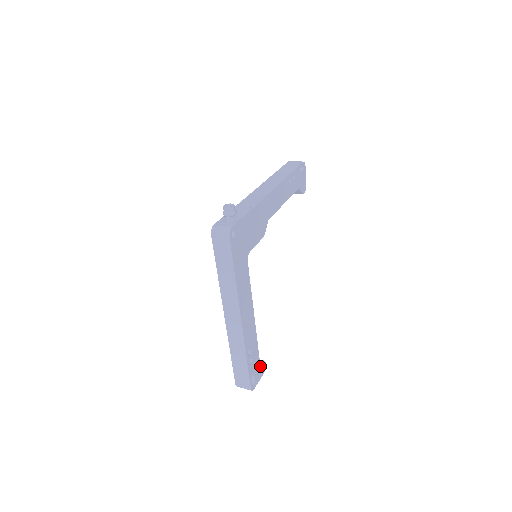
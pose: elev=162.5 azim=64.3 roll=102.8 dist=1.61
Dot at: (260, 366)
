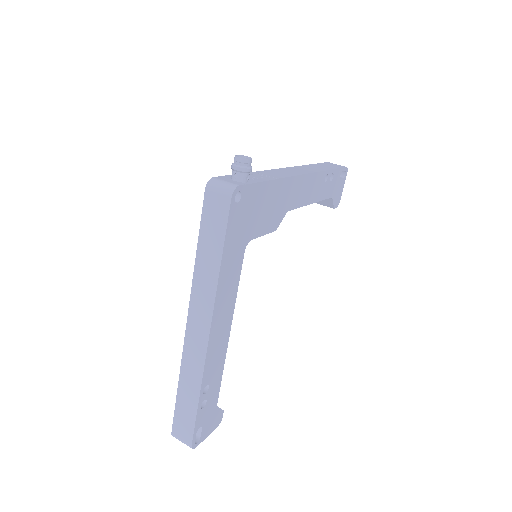
Dot at: (215, 416)
